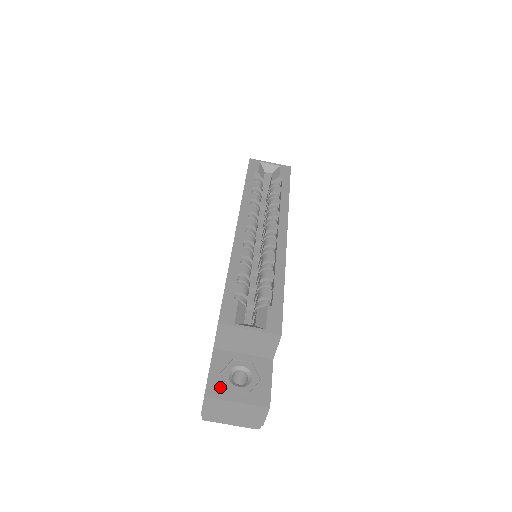
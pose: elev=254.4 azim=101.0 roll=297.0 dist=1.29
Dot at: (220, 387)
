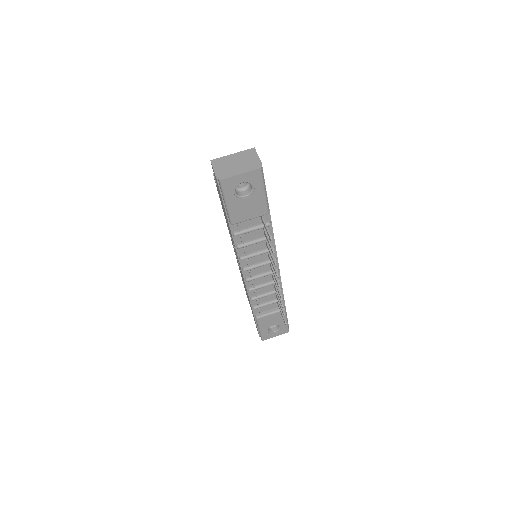
Dot at: occluded
